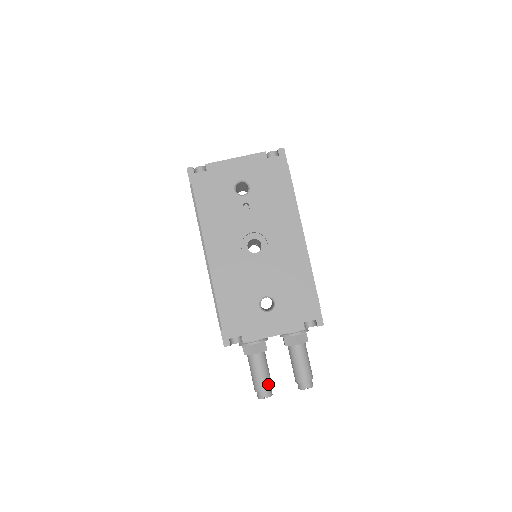
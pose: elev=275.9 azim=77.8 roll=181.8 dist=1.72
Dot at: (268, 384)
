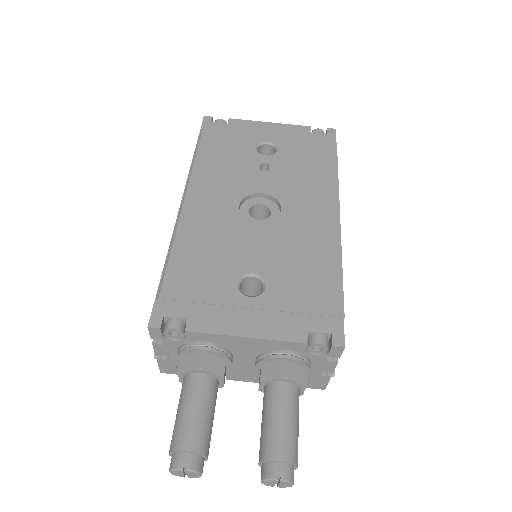
Dot at: (201, 441)
